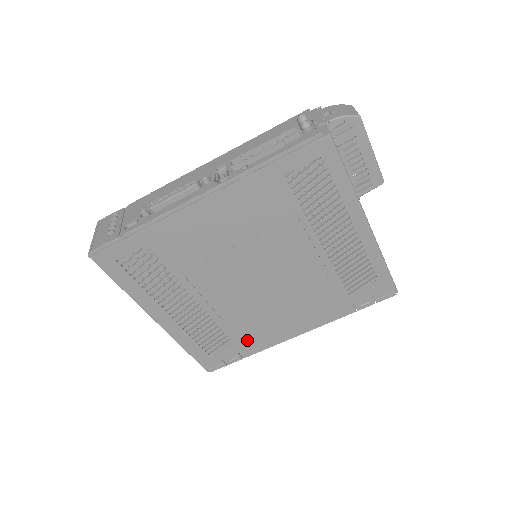
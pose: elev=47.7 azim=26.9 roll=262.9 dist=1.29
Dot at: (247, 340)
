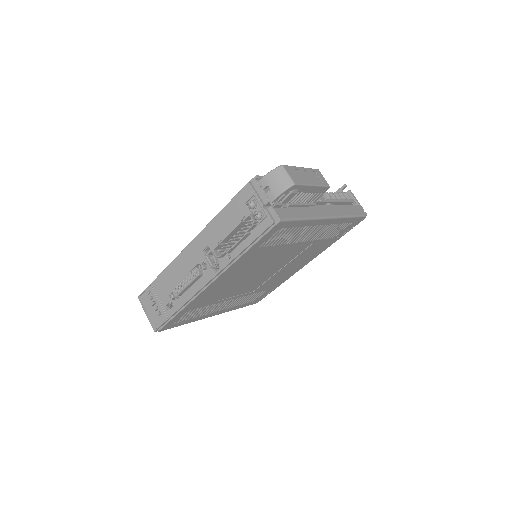
Dot at: (274, 285)
